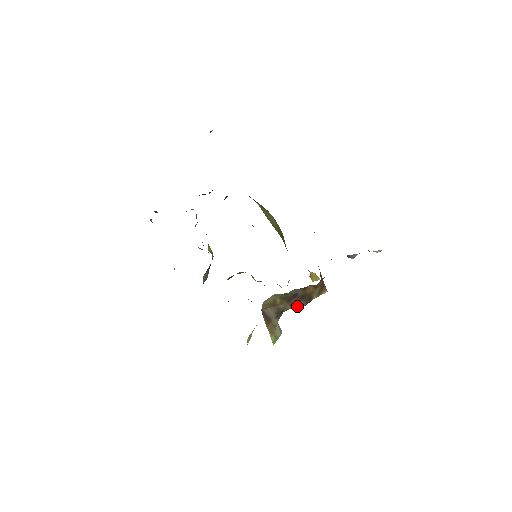
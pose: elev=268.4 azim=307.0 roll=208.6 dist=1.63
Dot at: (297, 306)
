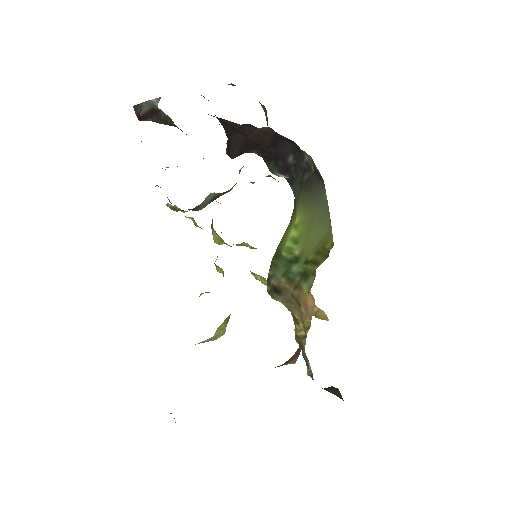
Dot at: occluded
